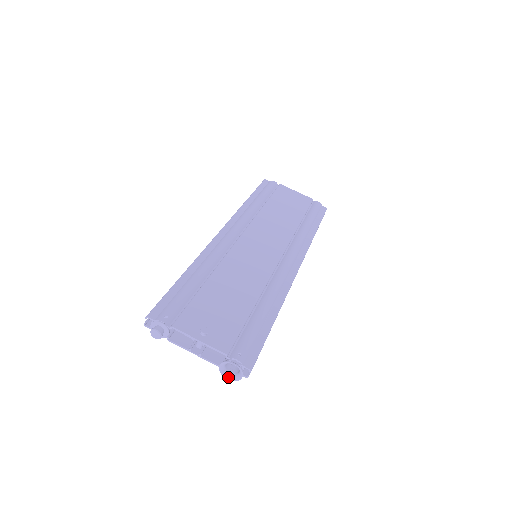
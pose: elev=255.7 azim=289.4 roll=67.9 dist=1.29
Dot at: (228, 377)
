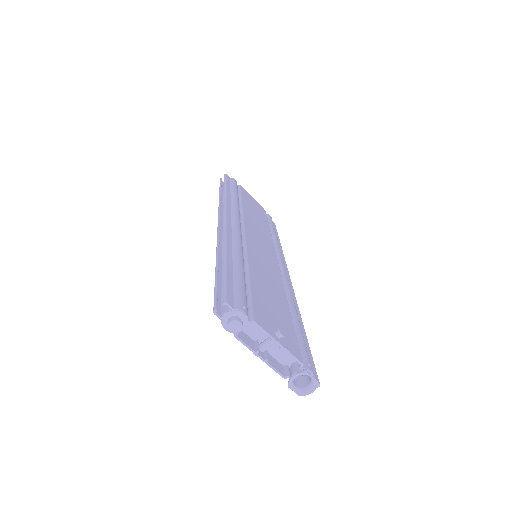
Dot at: (294, 390)
